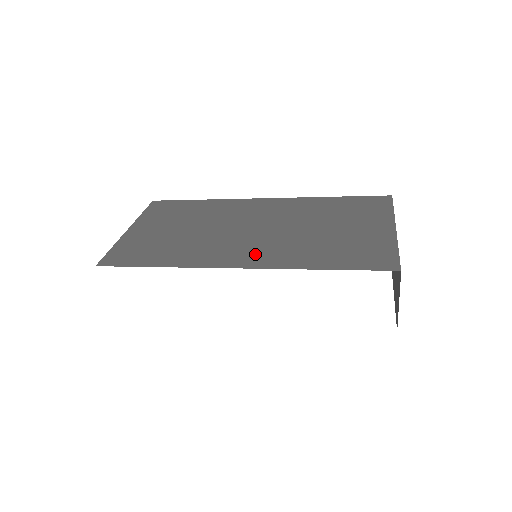
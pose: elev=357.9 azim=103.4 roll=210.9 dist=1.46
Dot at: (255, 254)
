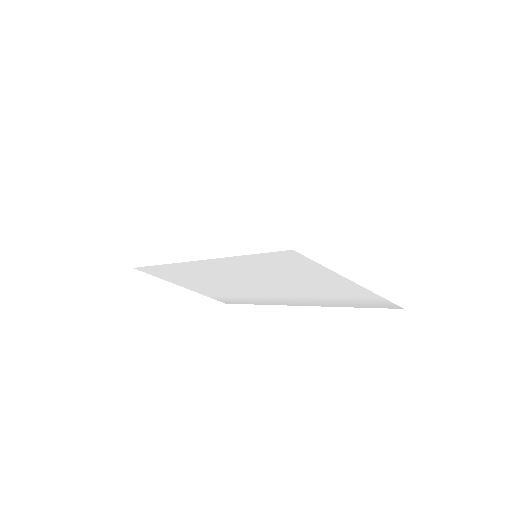
Dot at: occluded
